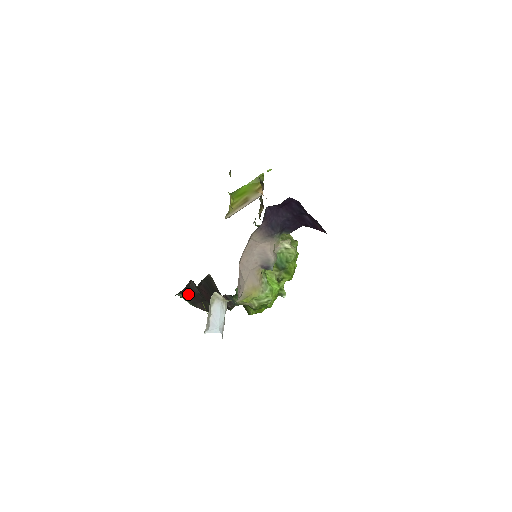
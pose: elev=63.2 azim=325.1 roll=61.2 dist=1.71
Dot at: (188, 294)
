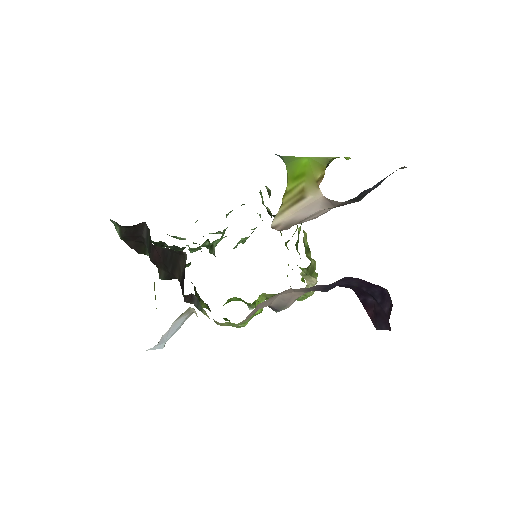
Dot at: (127, 230)
